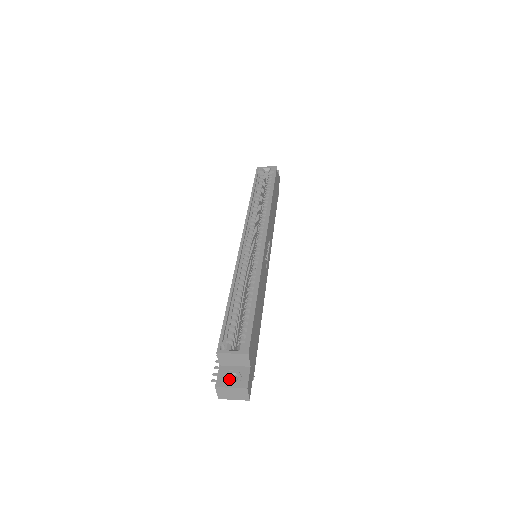
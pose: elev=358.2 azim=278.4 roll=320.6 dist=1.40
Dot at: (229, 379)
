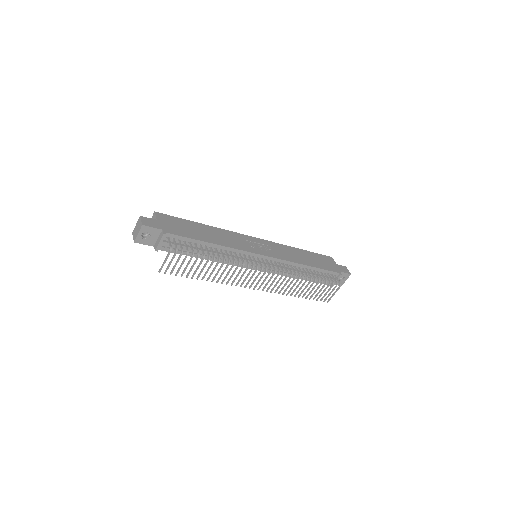
Dot at: occluded
